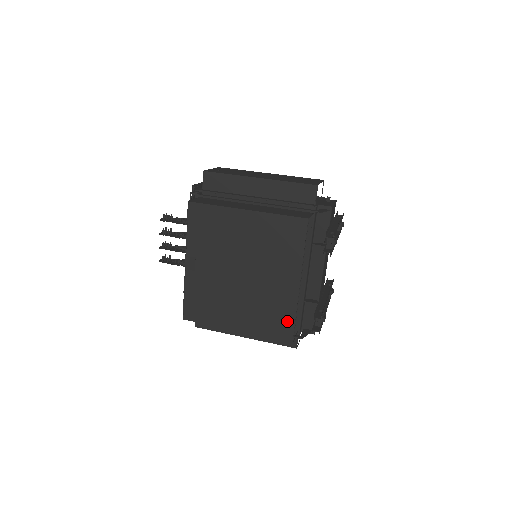
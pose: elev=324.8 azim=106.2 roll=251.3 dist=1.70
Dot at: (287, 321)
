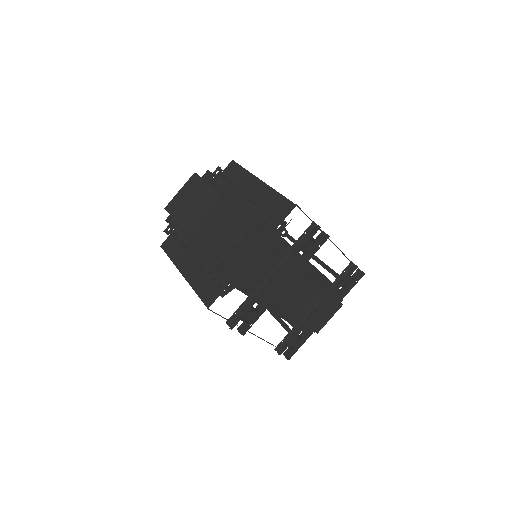
Dot at: occluded
